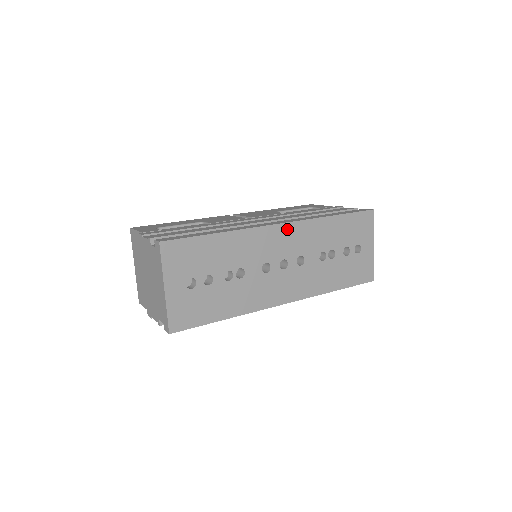
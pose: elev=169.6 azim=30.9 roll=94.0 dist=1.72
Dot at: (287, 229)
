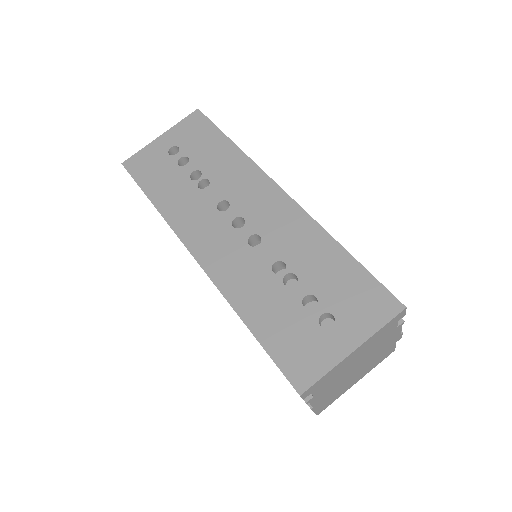
Dot at: (281, 199)
